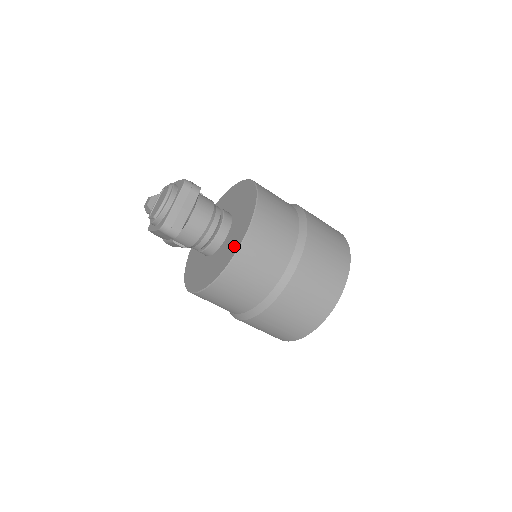
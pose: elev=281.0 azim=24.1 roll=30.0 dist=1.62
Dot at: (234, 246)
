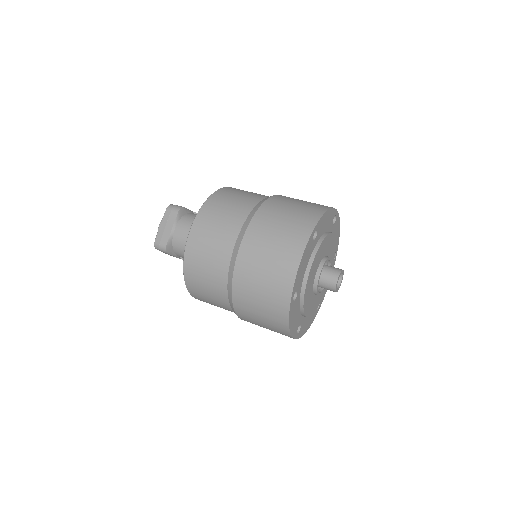
Dot at: occluded
